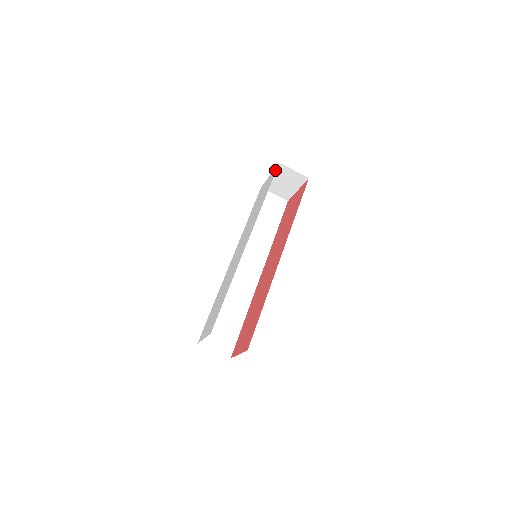
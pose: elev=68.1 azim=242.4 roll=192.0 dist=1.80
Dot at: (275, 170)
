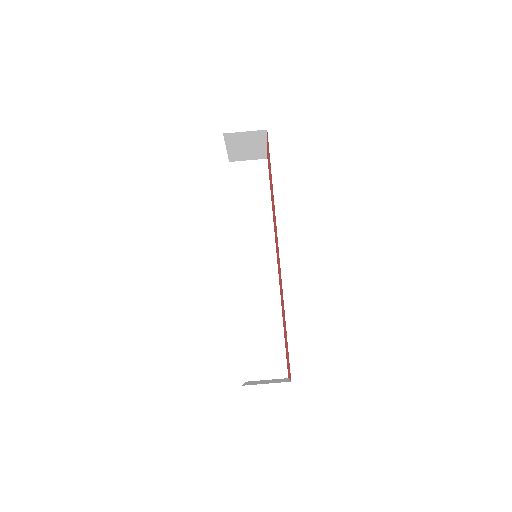
Dot at: occluded
